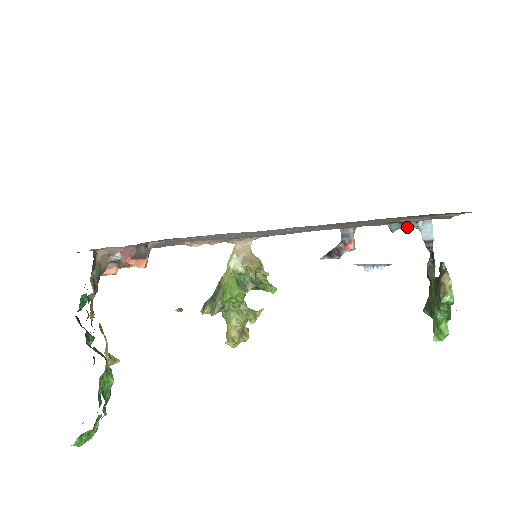
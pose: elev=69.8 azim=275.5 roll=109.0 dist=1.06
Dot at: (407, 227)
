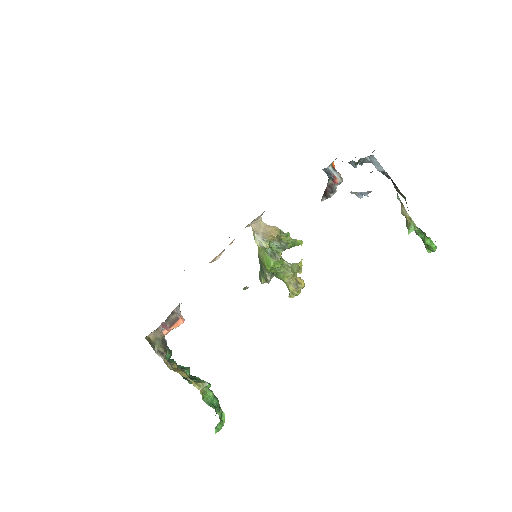
Dot at: (361, 163)
